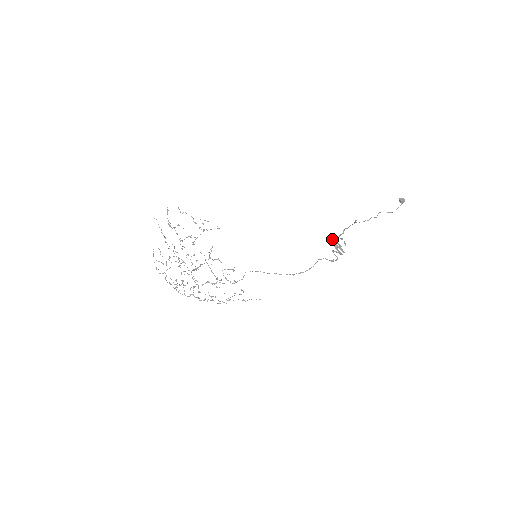
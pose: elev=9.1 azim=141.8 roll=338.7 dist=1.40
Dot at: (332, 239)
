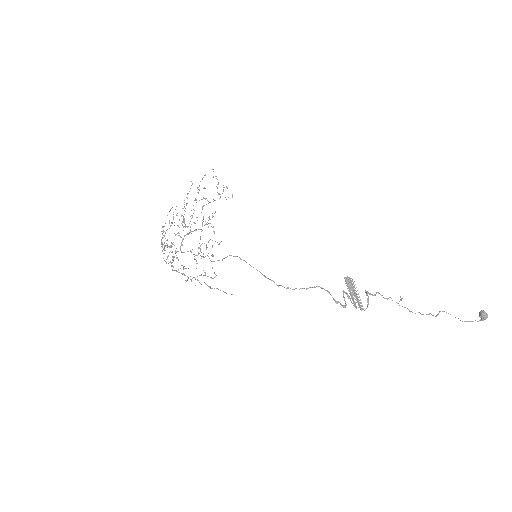
Dot at: (352, 281)
